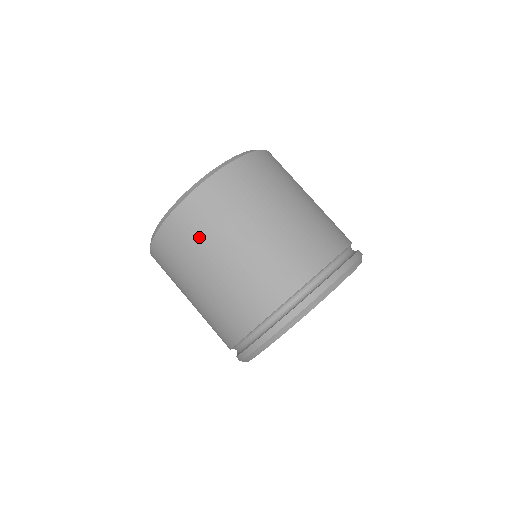
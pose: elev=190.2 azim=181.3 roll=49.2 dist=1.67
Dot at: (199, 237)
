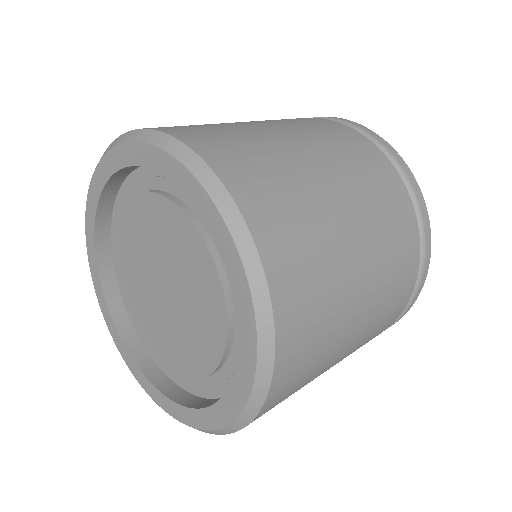
Dot at: occluded
